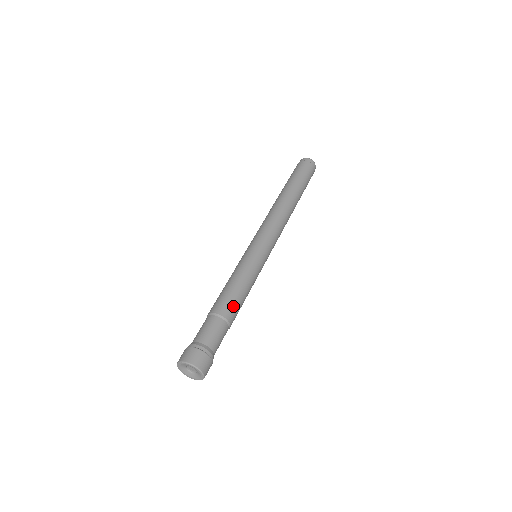
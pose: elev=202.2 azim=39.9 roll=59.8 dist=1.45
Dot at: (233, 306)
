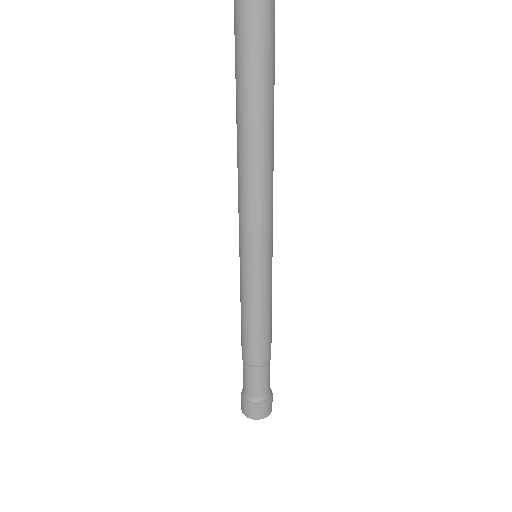
Dot at: occluded
